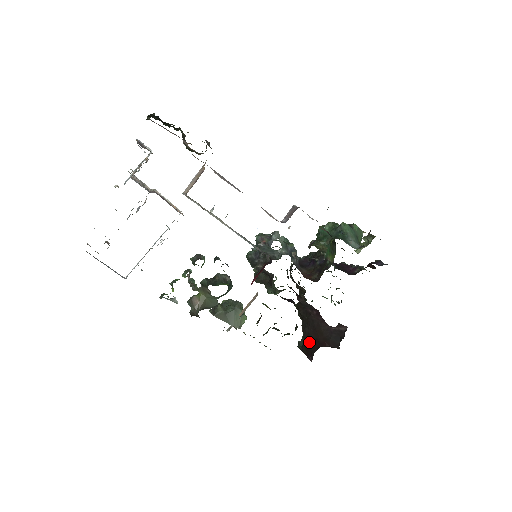
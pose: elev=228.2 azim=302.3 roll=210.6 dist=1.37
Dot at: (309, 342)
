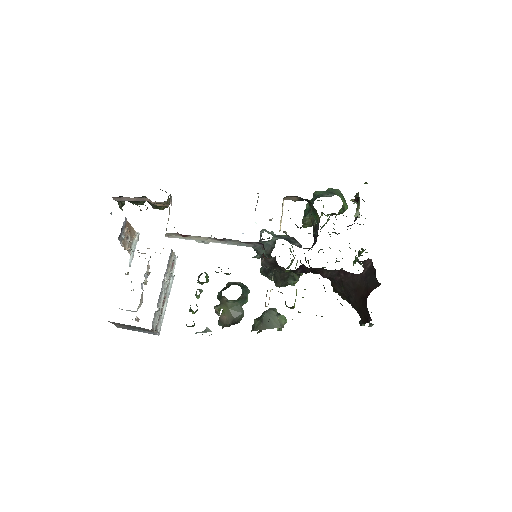
Dot at: (360, 308)
